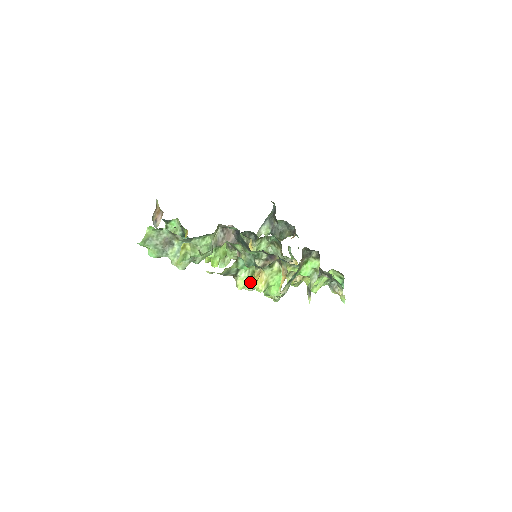
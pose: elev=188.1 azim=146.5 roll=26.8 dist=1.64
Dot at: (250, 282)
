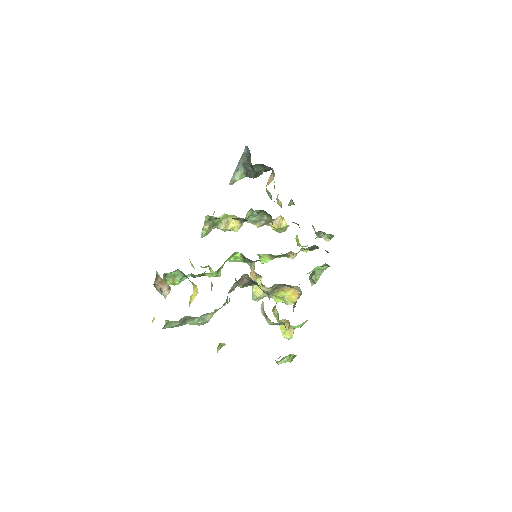
Dot at: (261, 297)
